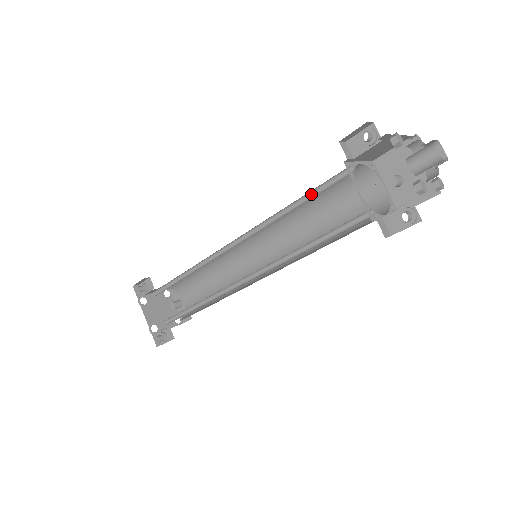
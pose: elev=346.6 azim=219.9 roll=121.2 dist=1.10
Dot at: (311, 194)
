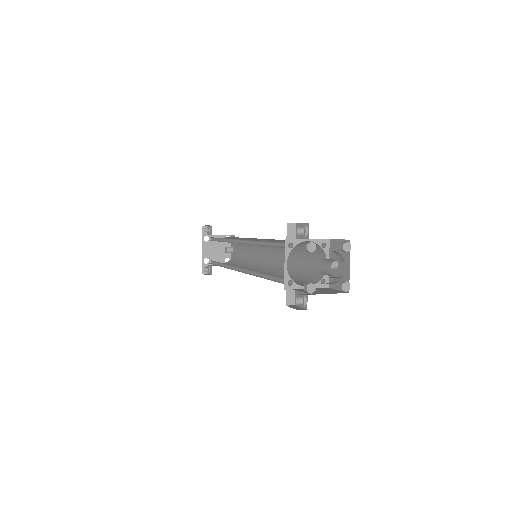
Dot at: (276, 243)
